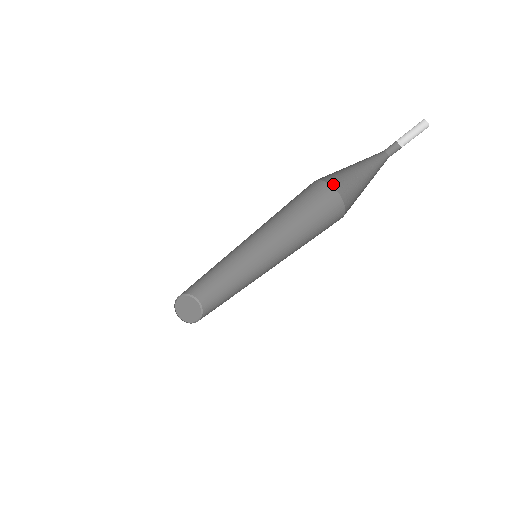
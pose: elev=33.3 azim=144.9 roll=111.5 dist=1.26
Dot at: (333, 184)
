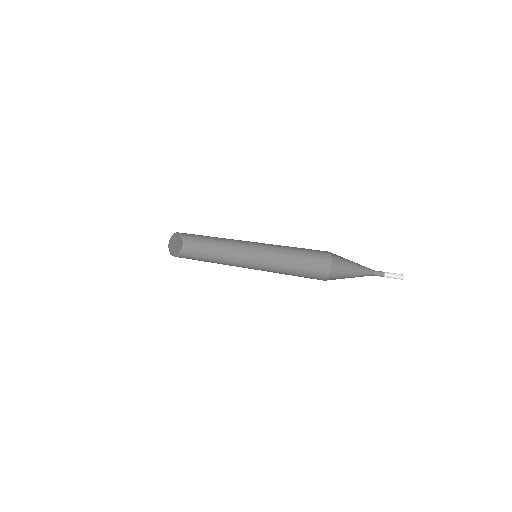
Dot at: occluded
